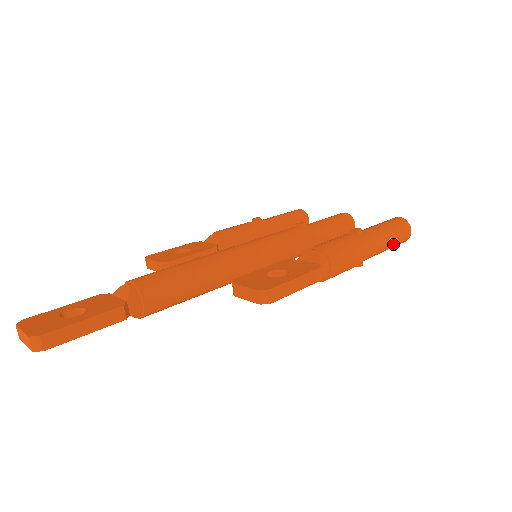
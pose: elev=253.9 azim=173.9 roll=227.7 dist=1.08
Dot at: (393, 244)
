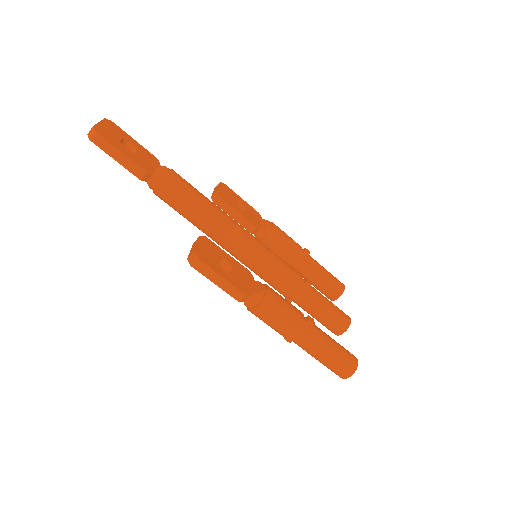
Dot at: (325, 363)
